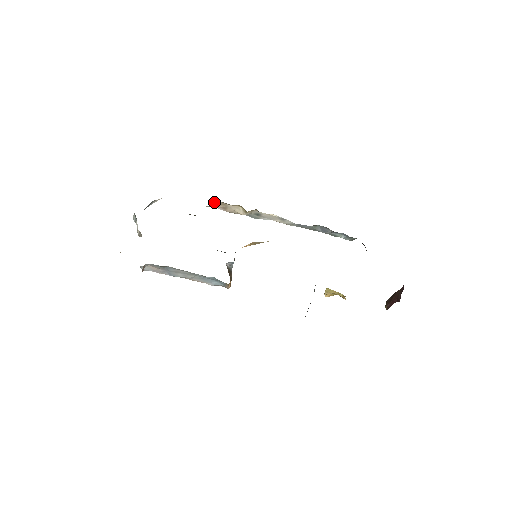
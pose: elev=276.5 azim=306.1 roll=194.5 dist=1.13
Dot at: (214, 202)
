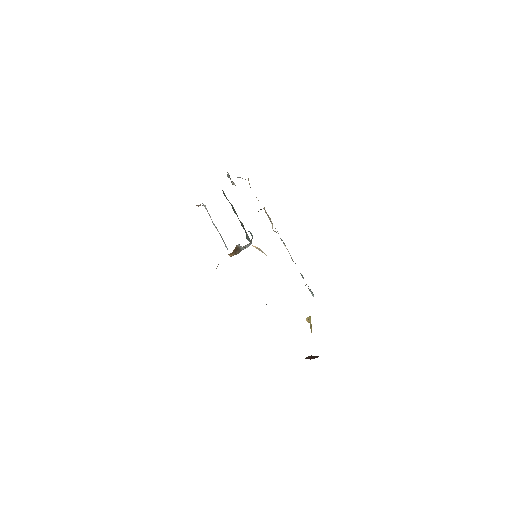
Dot at: occluded
